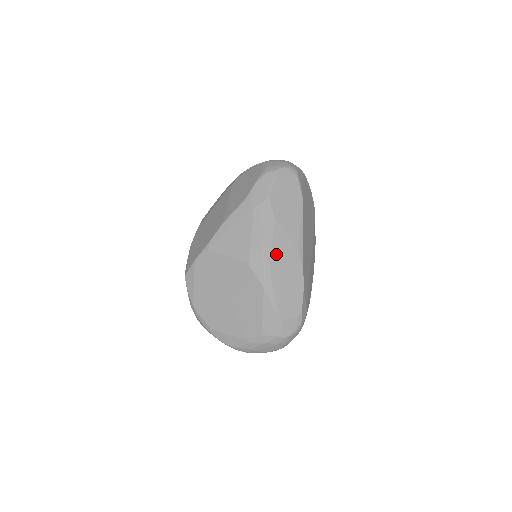
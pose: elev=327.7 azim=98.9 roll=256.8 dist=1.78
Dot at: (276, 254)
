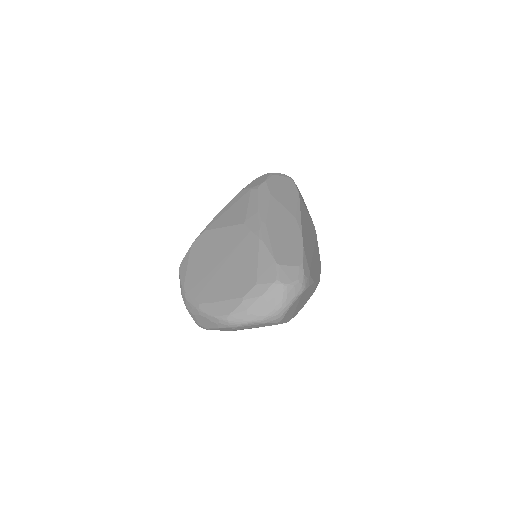
Dot at: (272, 216)
